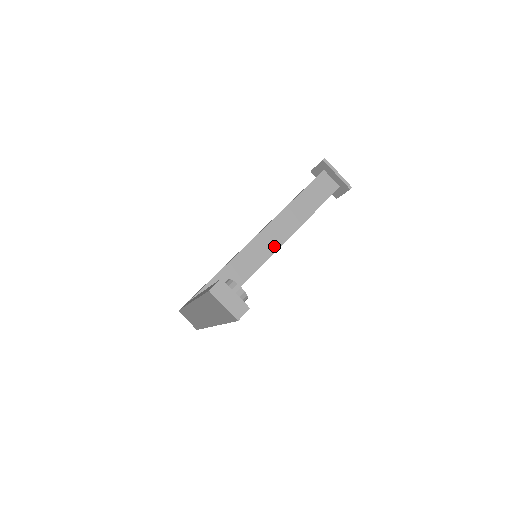
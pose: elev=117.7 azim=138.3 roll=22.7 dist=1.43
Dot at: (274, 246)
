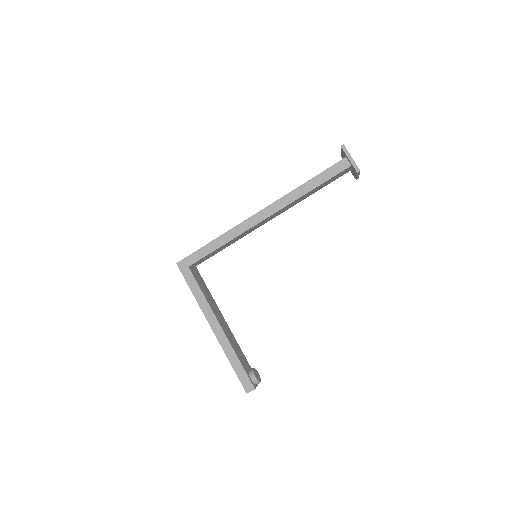
Dot at: (269, 220)
